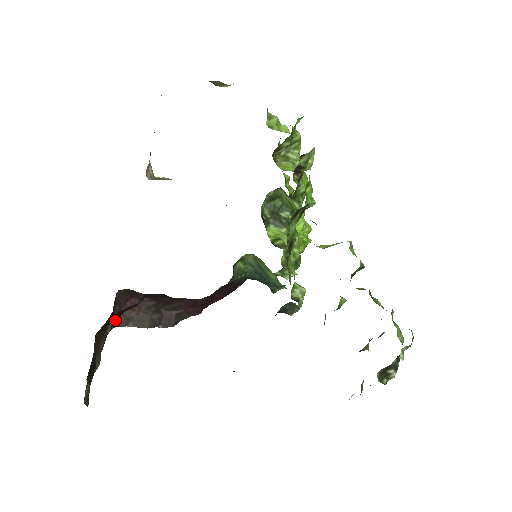
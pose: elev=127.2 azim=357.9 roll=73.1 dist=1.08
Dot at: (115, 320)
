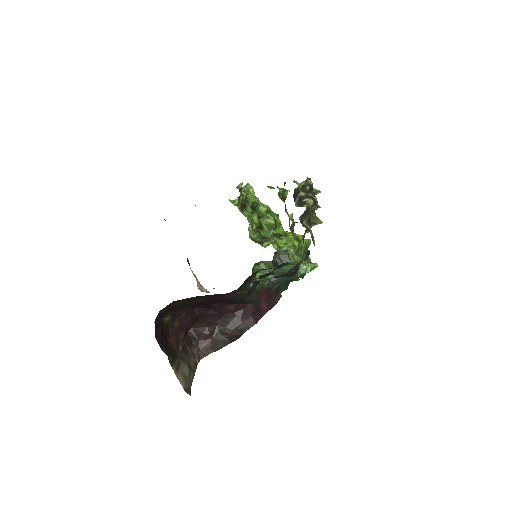
Dot at: (183, 334)
